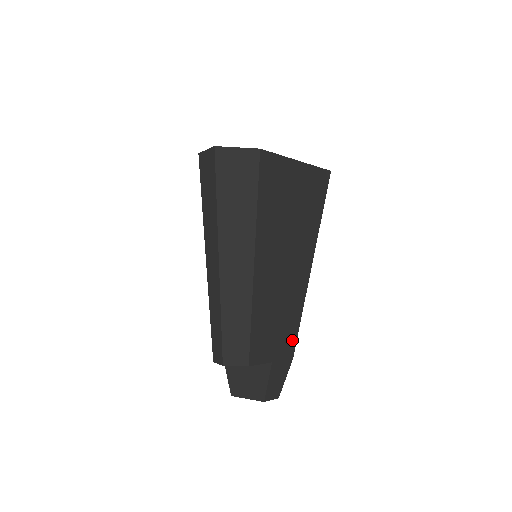
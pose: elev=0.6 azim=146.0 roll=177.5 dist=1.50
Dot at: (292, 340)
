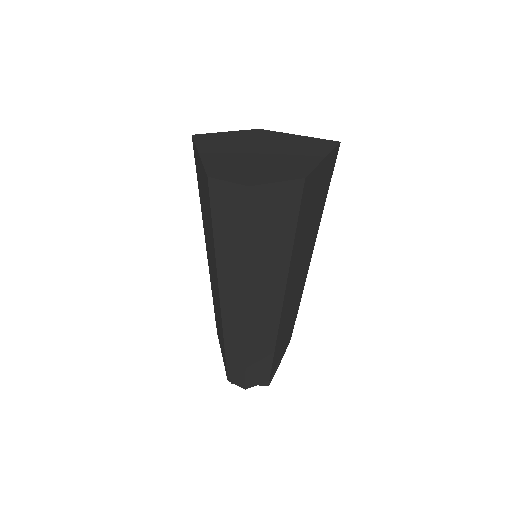
Dot at: (293, 327)
